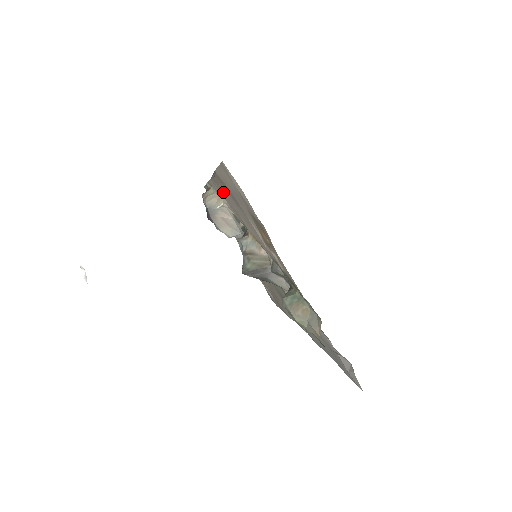
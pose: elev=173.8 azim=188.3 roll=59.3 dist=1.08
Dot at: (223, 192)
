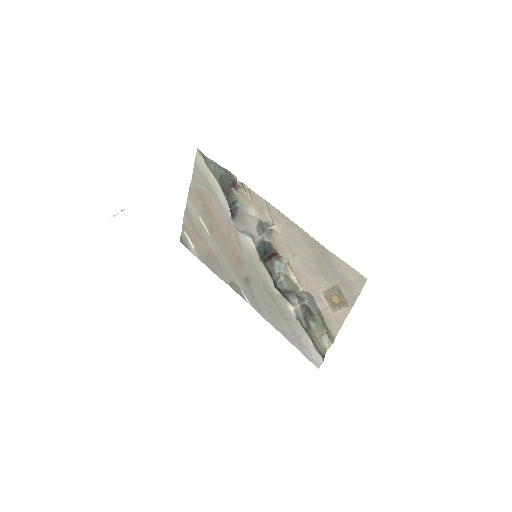
Dot at: (293, 235)
